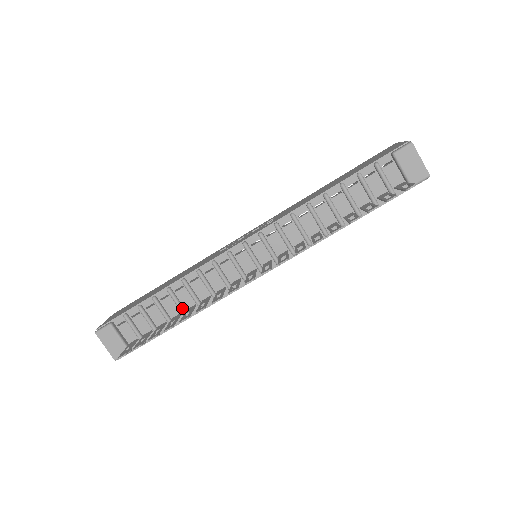
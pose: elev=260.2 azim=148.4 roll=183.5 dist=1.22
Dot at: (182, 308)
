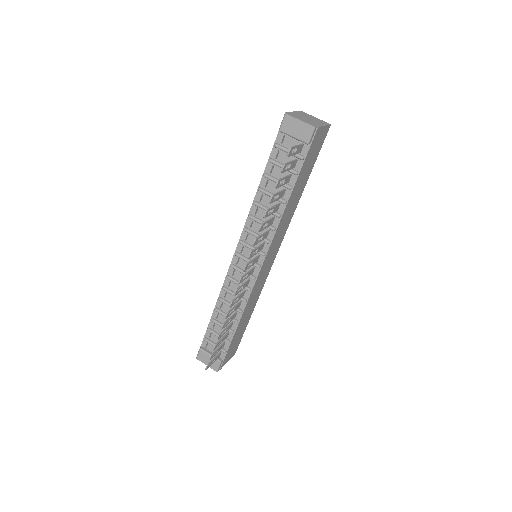
Dot at: occluded
